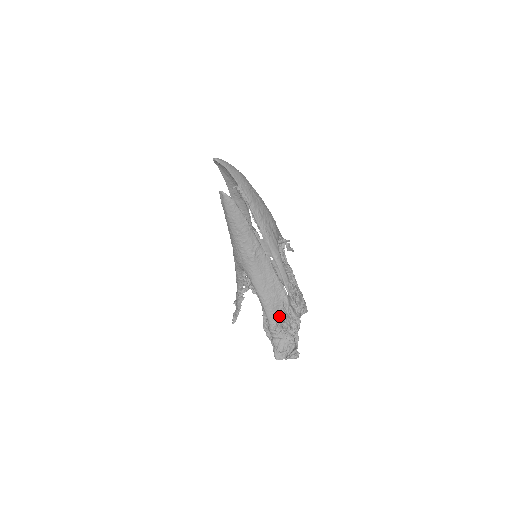
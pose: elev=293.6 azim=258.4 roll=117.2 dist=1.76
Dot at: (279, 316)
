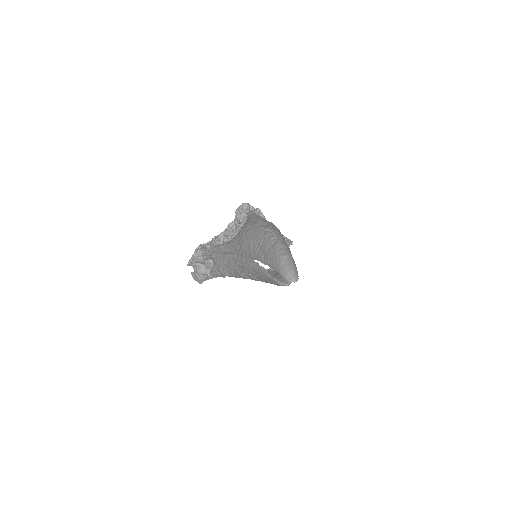
Dot at: occluded
